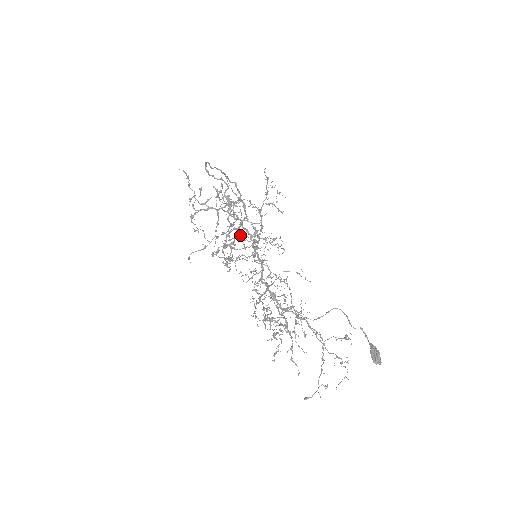
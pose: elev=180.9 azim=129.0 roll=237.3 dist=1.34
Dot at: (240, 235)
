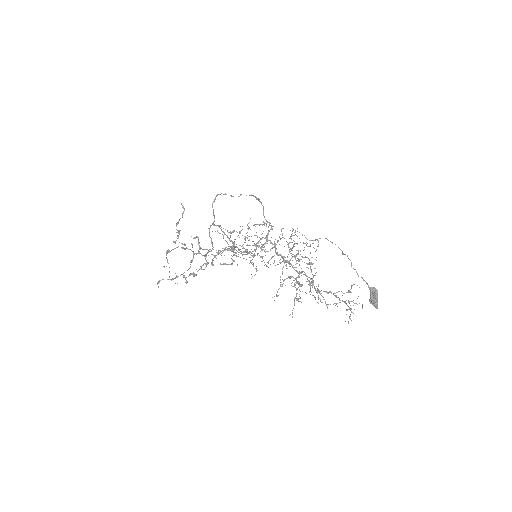
Dot at: occluded
